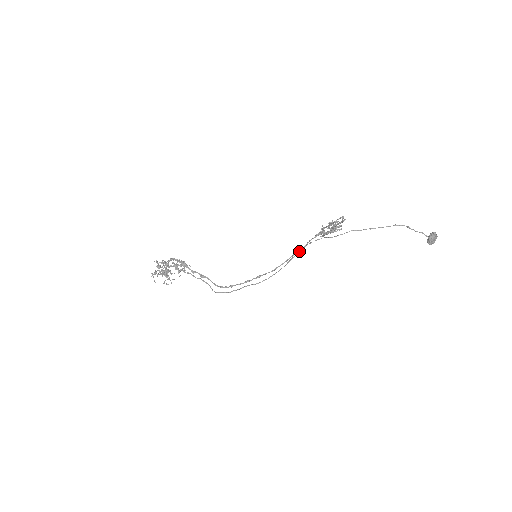
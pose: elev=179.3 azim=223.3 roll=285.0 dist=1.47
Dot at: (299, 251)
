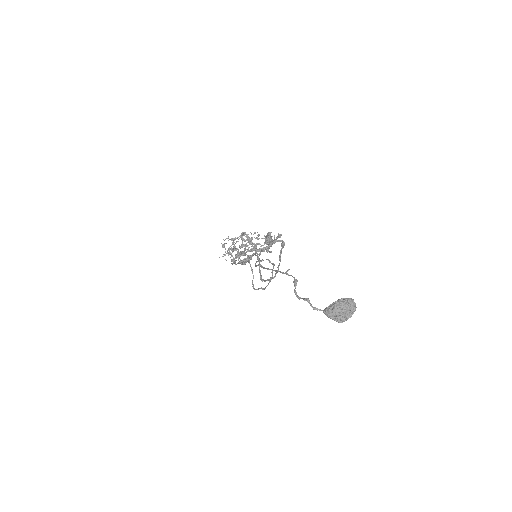
Dot at: (272, 263)
